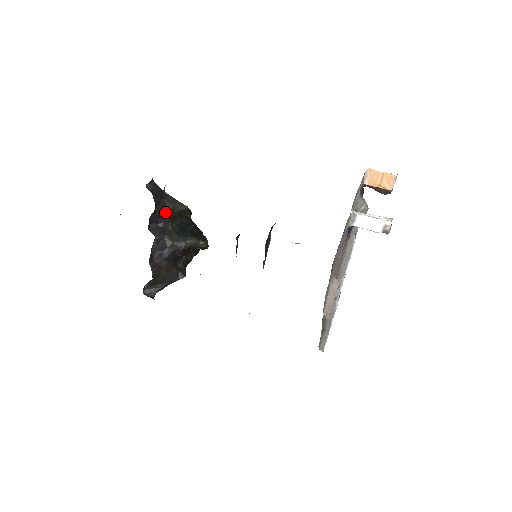
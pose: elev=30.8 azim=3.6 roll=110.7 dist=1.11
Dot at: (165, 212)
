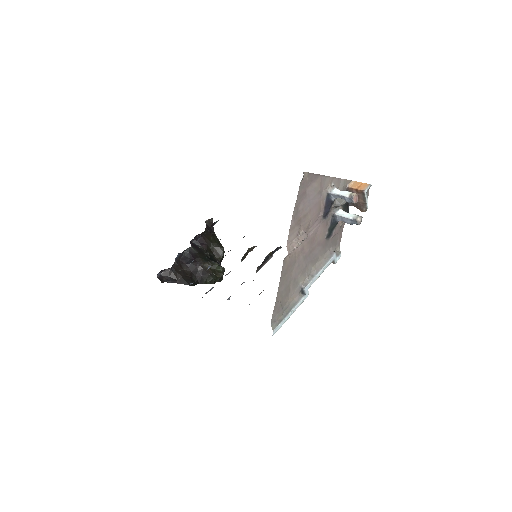
Dot at: (207, 241)
